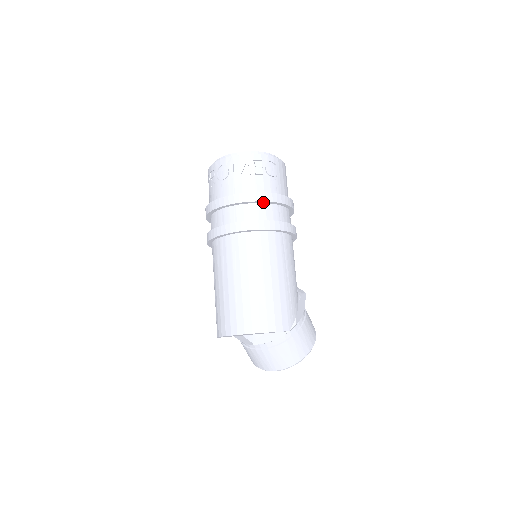
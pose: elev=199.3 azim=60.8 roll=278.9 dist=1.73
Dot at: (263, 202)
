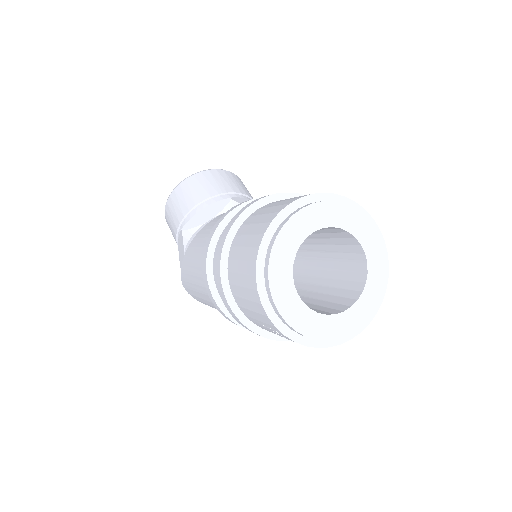
Dot at: occluded
